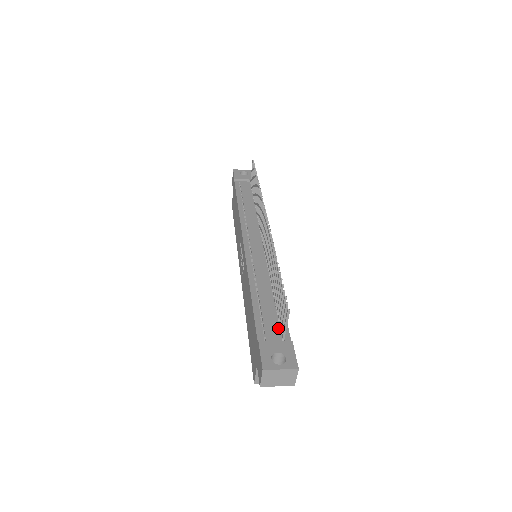
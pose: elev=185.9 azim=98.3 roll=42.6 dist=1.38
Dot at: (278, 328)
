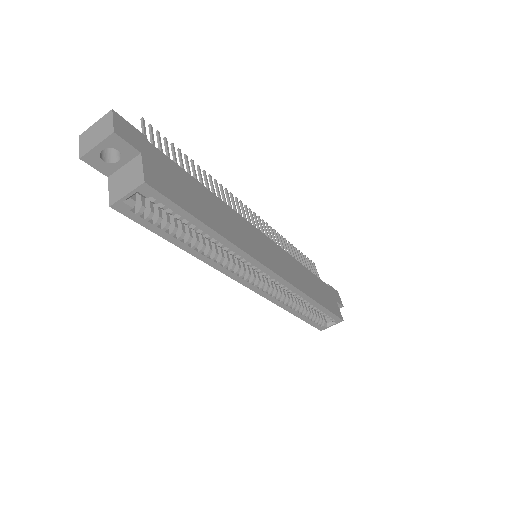
Dot at: occluded
